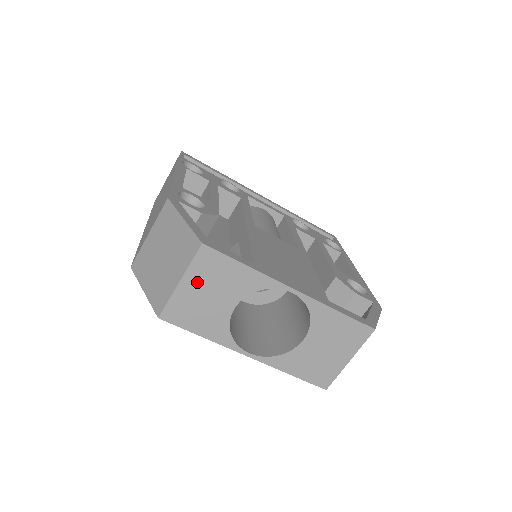
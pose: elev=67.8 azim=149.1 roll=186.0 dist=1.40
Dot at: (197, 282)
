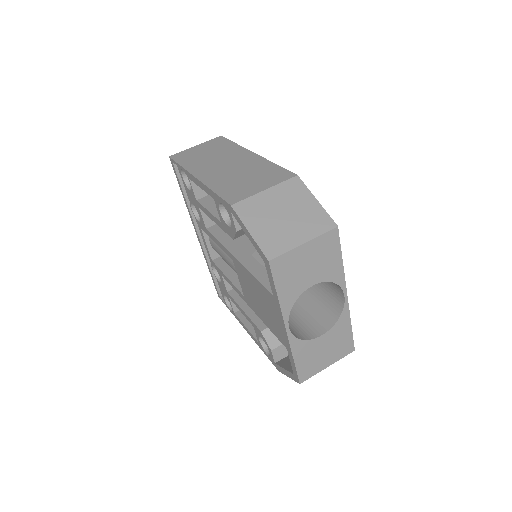
Dot at: (312, 251)
